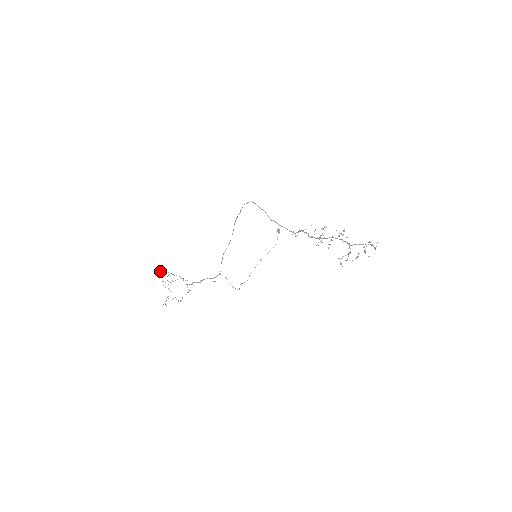
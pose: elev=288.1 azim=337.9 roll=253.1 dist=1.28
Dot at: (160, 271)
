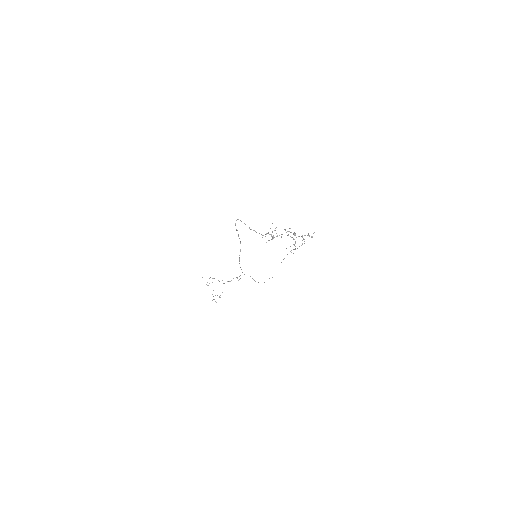
Dot at: (202, 277)
